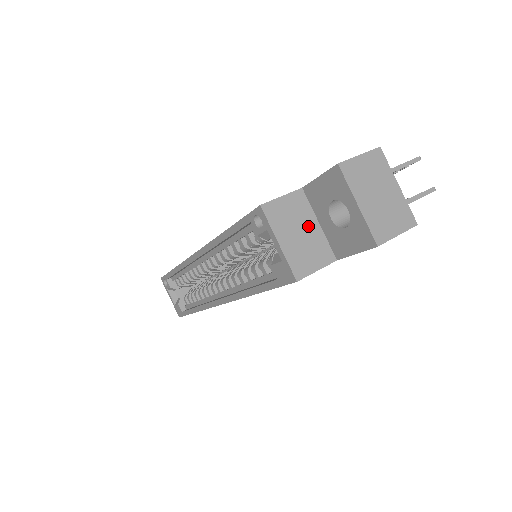
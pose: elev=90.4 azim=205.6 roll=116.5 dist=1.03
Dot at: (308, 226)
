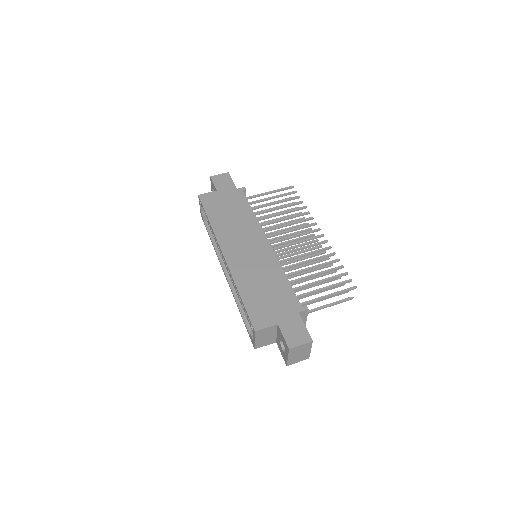
Dot at: (271, 335)
